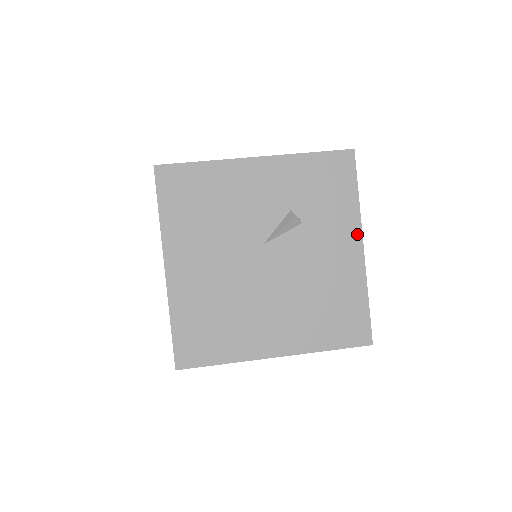
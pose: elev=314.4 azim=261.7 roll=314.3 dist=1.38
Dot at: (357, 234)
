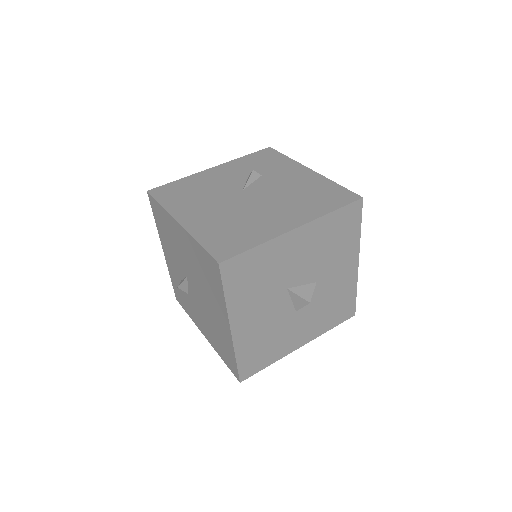
Dot at: (301, 167)
